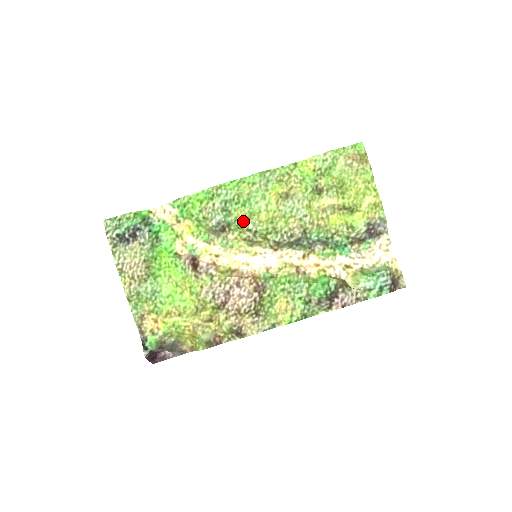
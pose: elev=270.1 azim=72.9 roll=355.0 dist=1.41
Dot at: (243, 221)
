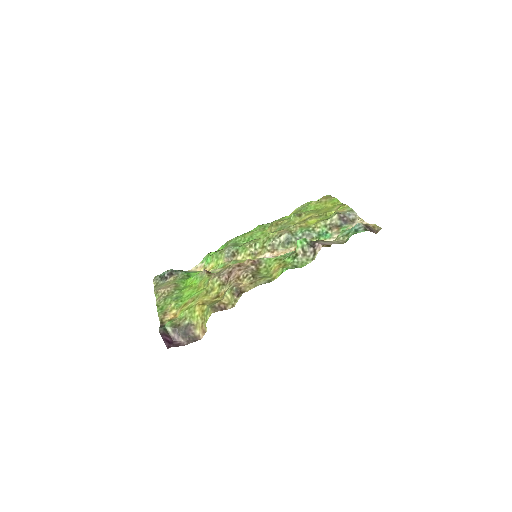
Dot at: (246, 244)
